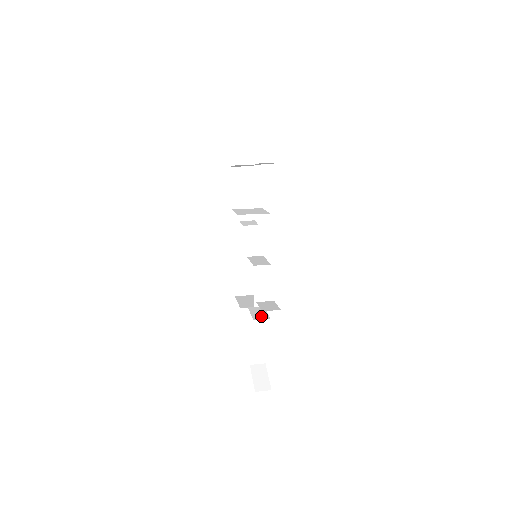
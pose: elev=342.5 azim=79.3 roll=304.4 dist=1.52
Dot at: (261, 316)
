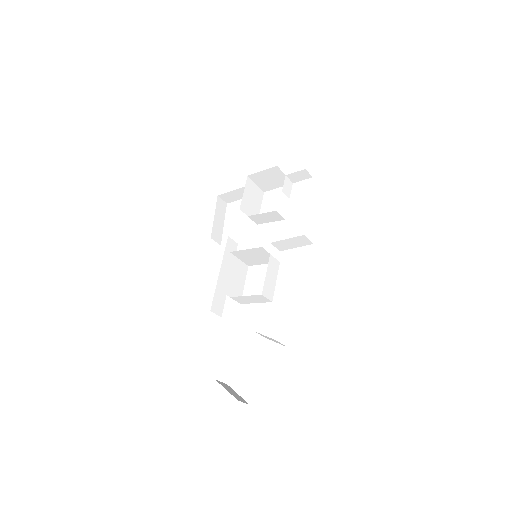
Dot at: occluded
